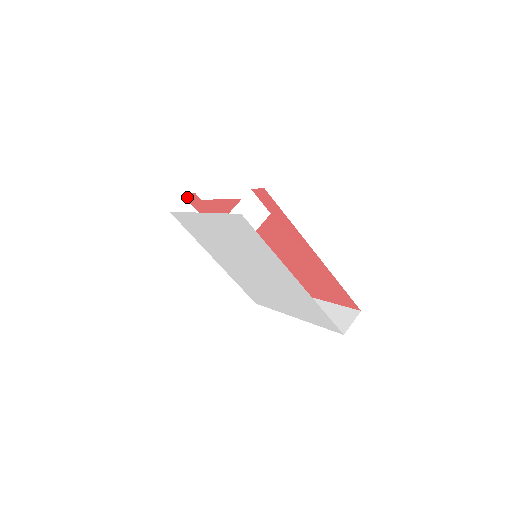
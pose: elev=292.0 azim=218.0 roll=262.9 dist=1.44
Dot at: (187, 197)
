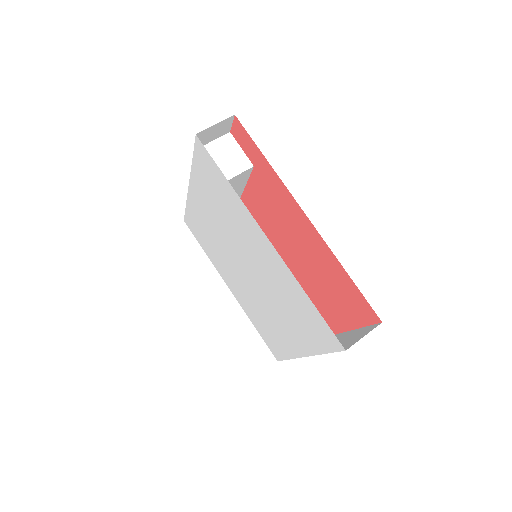
Dot at: occluded
